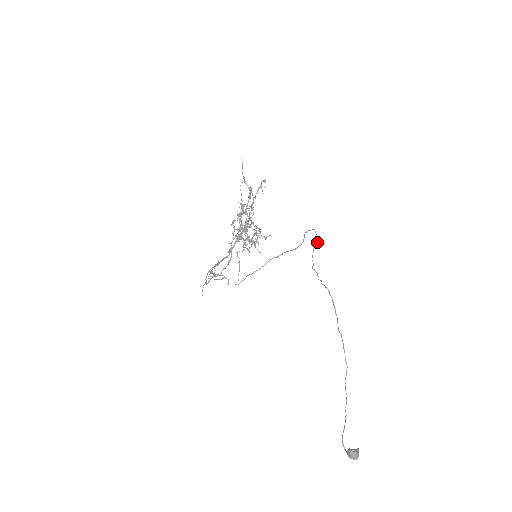
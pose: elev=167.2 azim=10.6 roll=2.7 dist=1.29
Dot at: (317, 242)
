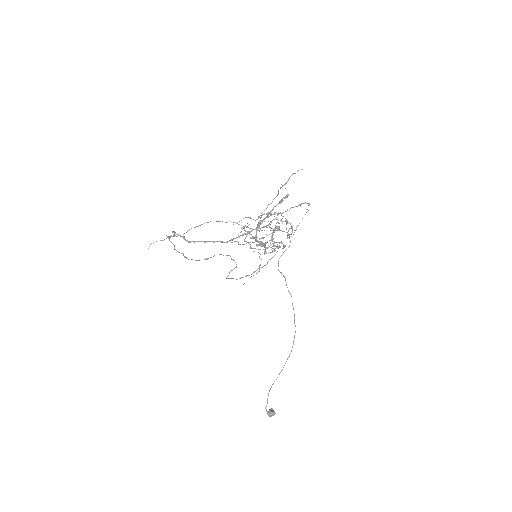
Dot at: occluded
